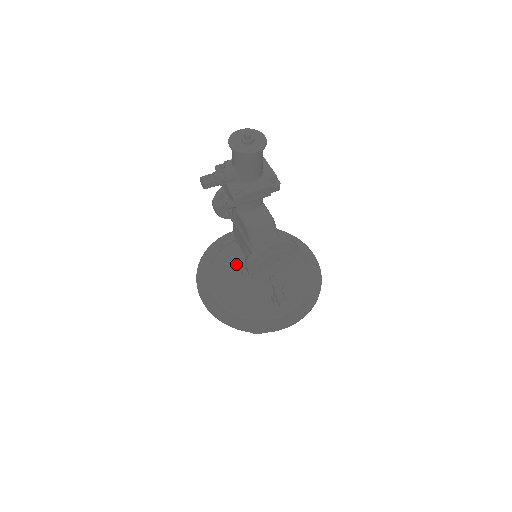
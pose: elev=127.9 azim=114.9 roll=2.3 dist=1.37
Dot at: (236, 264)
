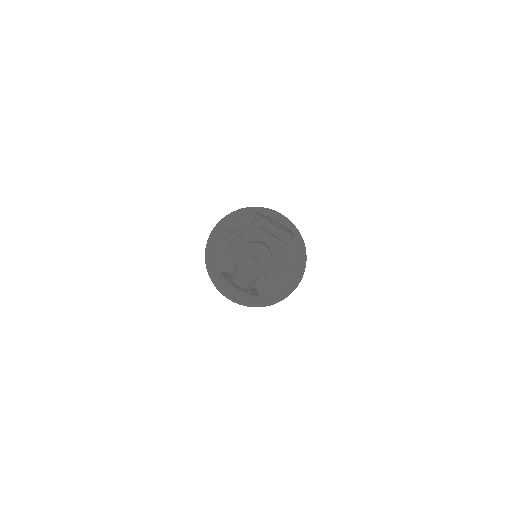
Dot at: occluded
